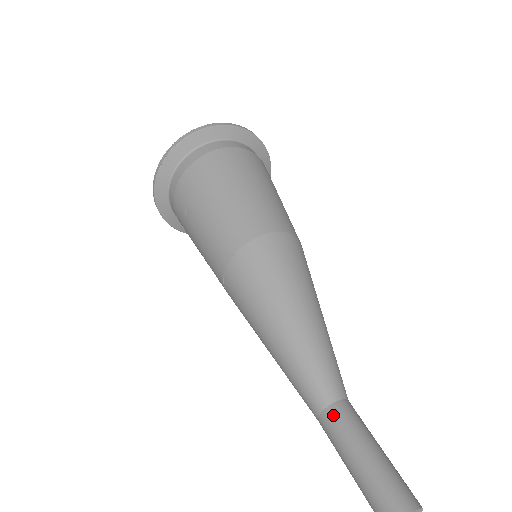
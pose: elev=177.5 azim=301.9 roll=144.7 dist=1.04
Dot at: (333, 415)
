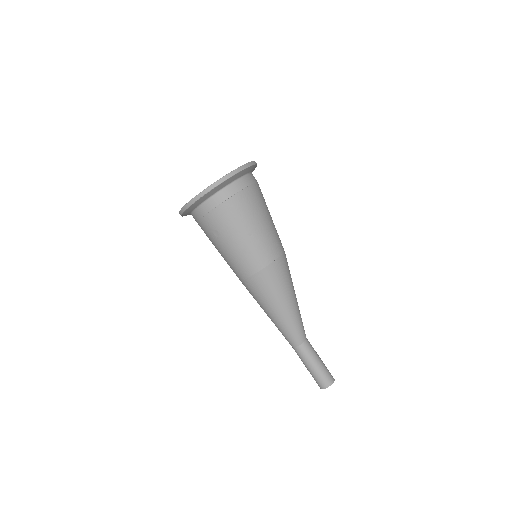
Dot at: (303, 349)
